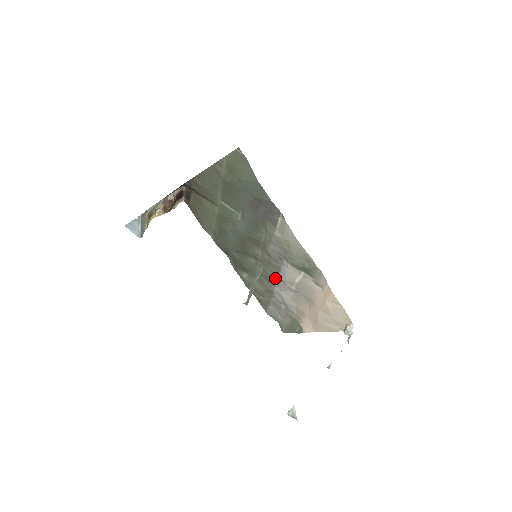
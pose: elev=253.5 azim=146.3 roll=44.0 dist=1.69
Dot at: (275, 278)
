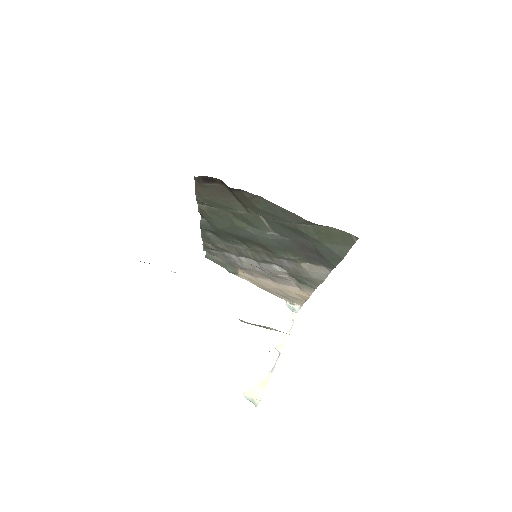
Dot at: (253, 259)
